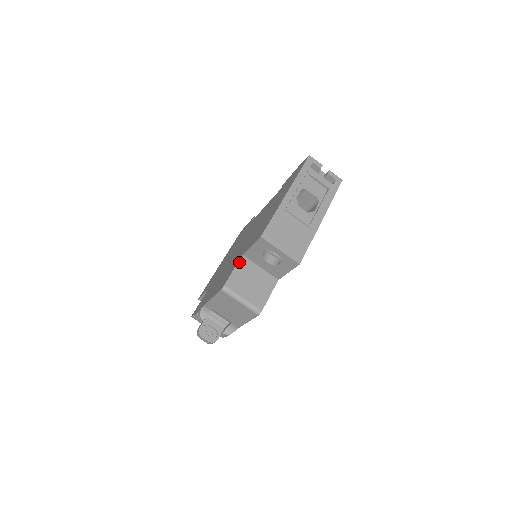
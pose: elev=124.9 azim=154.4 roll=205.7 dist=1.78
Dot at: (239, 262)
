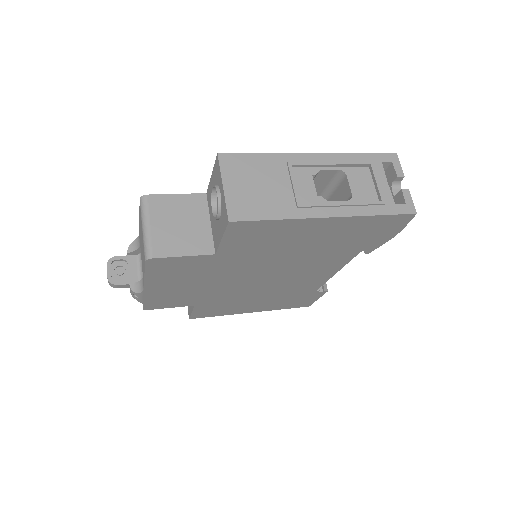
Dot at: (193, 194)
